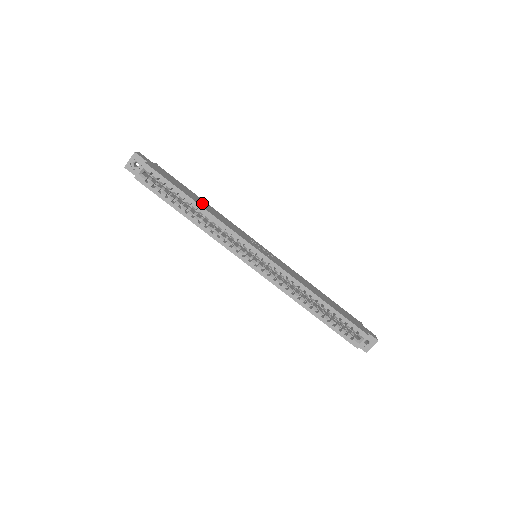
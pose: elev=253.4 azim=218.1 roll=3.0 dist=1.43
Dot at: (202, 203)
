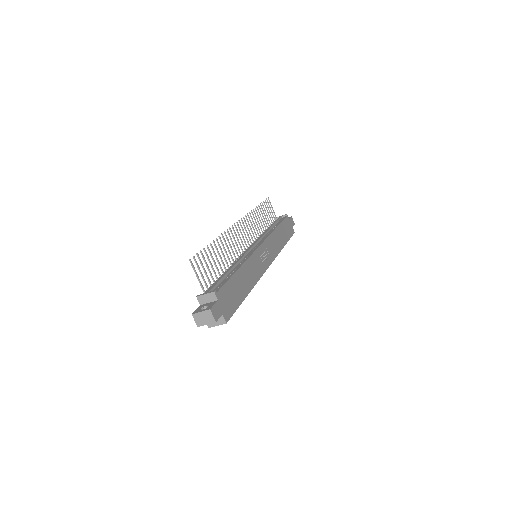
Dot at: (244, 282)
